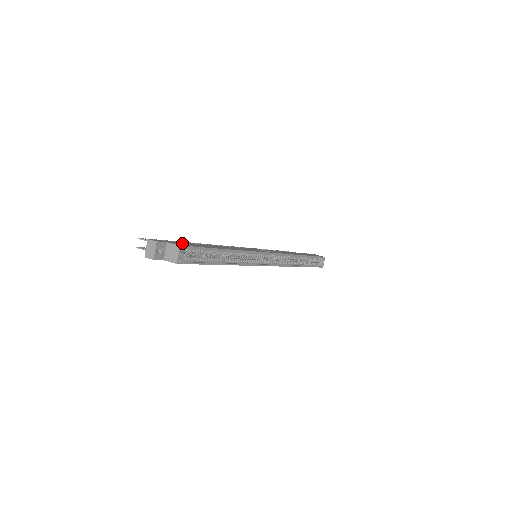
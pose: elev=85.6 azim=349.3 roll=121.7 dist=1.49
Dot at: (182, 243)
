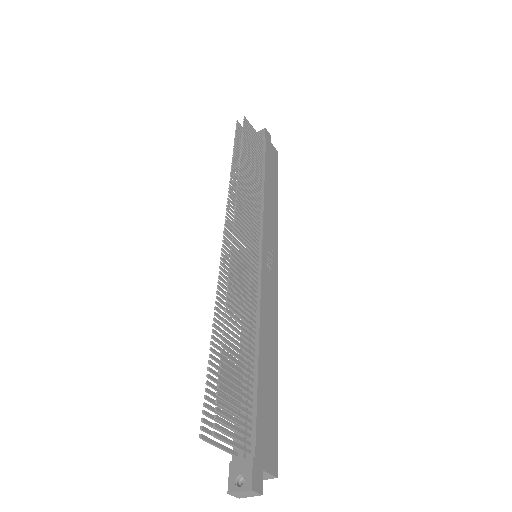
Dot at: (264, 432)
